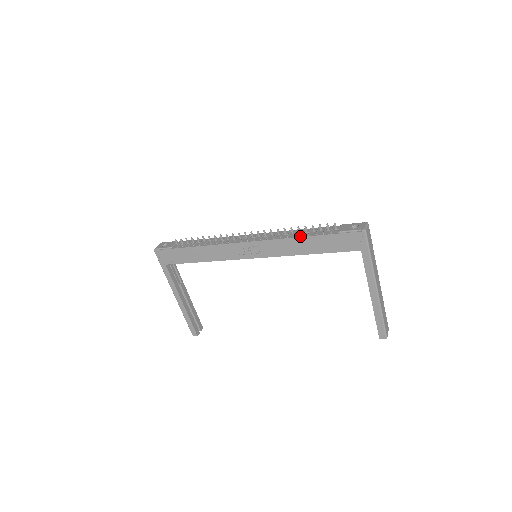
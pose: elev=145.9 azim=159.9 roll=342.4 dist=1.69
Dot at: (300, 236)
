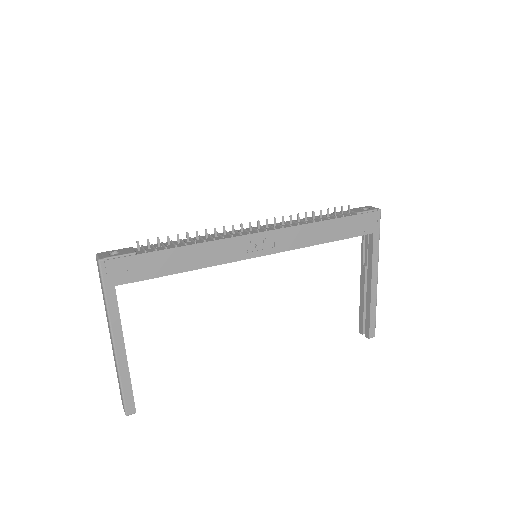
Dot at: (320, 220)
